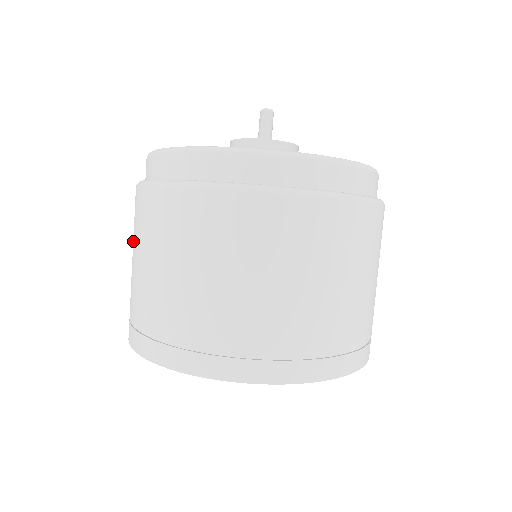
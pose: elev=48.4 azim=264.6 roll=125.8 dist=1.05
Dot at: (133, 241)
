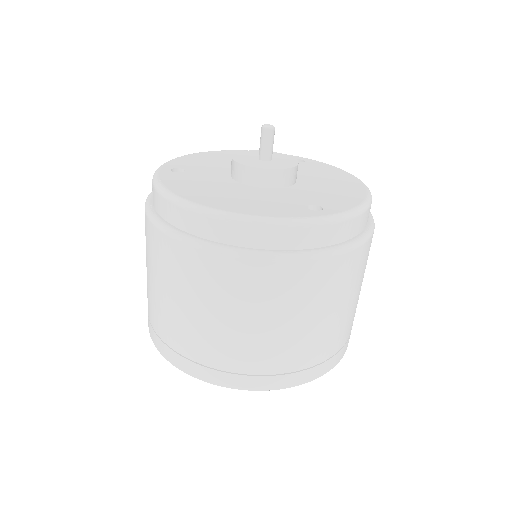
Dot at: (146, 254)
